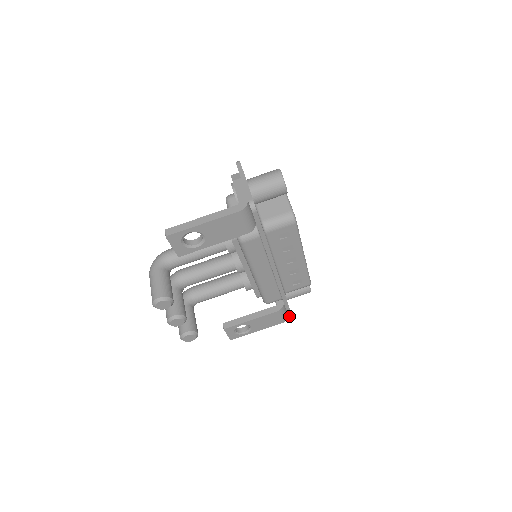
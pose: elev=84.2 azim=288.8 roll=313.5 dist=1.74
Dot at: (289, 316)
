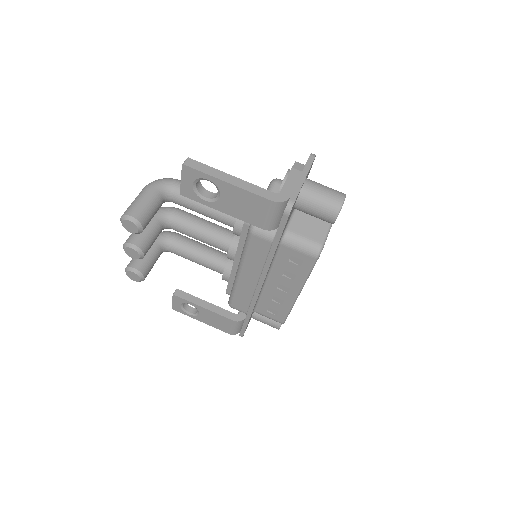
Dot at: (240, 333)
